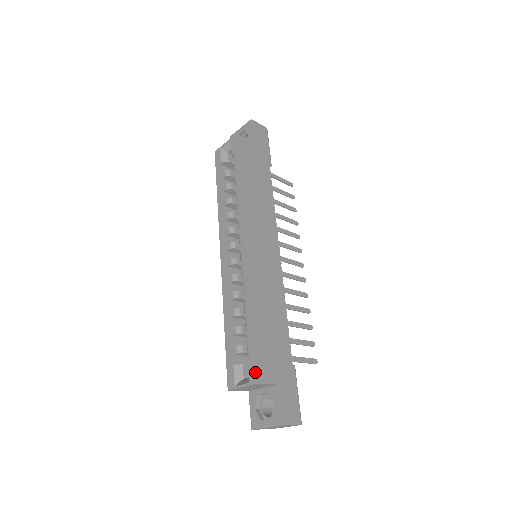
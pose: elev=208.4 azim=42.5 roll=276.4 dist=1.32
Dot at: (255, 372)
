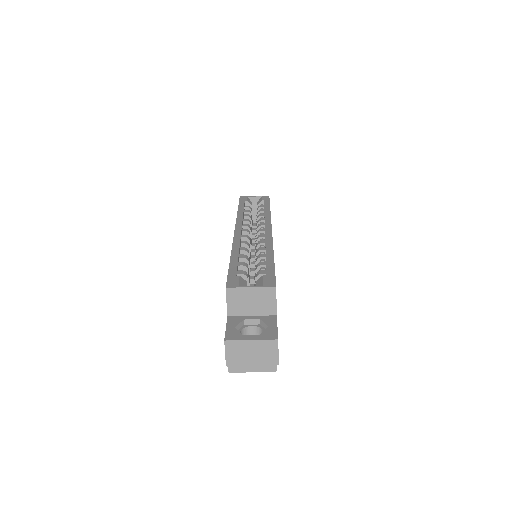
Dot at: (275, 281)
